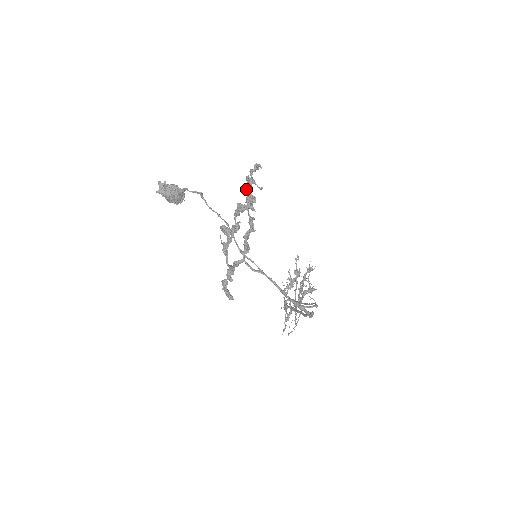
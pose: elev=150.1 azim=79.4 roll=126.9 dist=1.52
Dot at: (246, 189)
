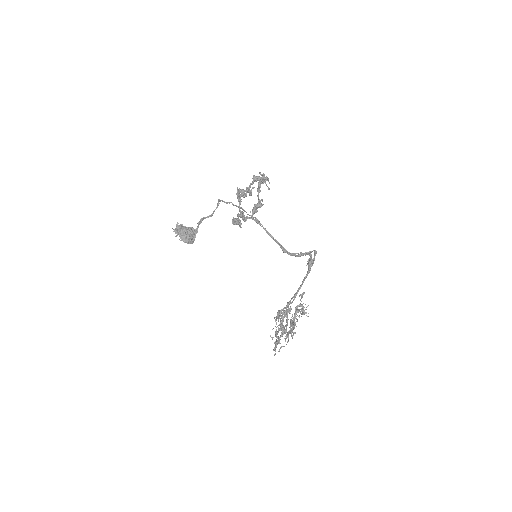
Dot at: (260, 174)
